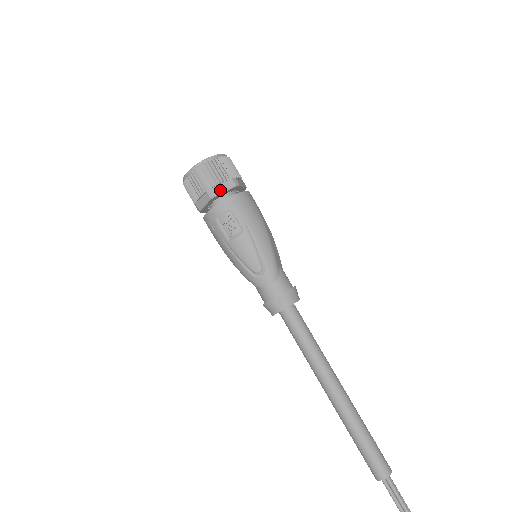
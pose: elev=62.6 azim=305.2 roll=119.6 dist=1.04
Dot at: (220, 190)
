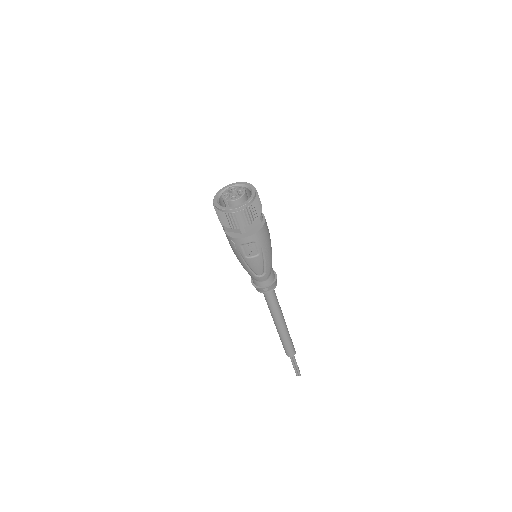
Dot at: (250, 228)
